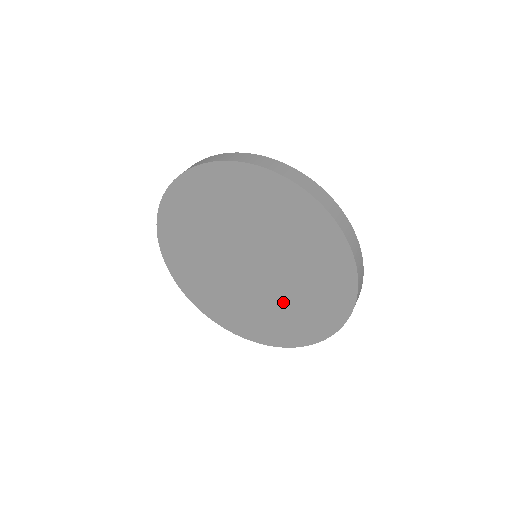
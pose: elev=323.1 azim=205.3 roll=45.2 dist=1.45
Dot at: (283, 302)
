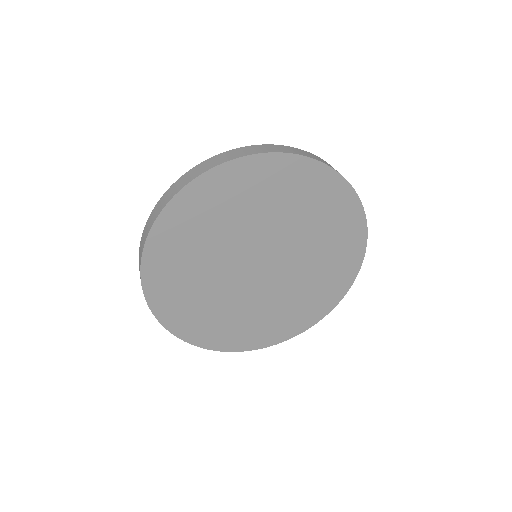
Dot at: (306, 276)
